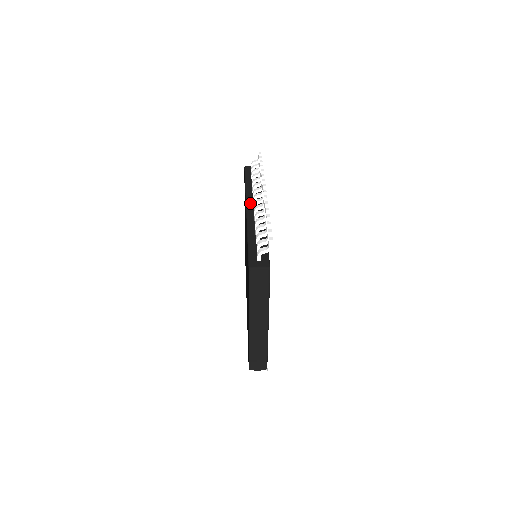
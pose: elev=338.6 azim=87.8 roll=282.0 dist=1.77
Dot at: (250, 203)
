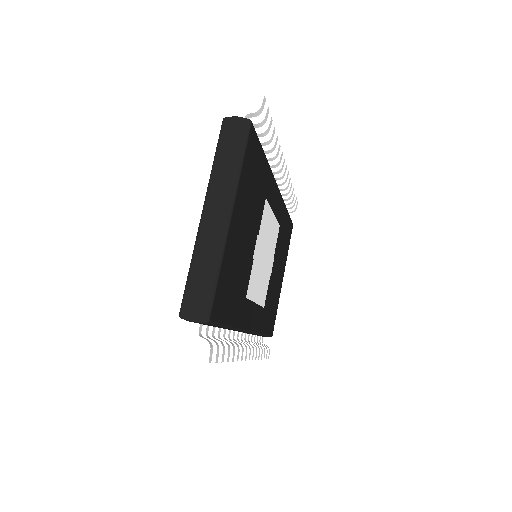
Dot at: occluded
